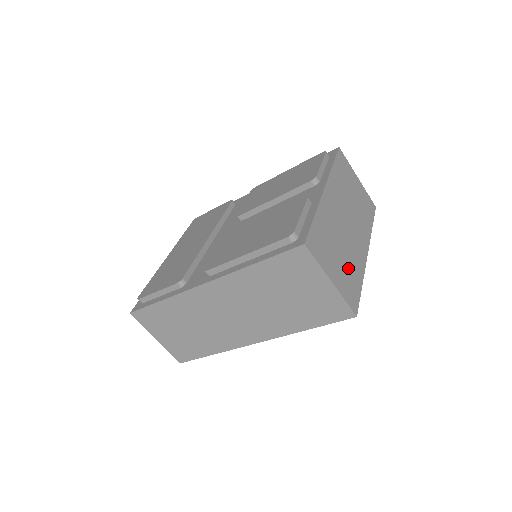
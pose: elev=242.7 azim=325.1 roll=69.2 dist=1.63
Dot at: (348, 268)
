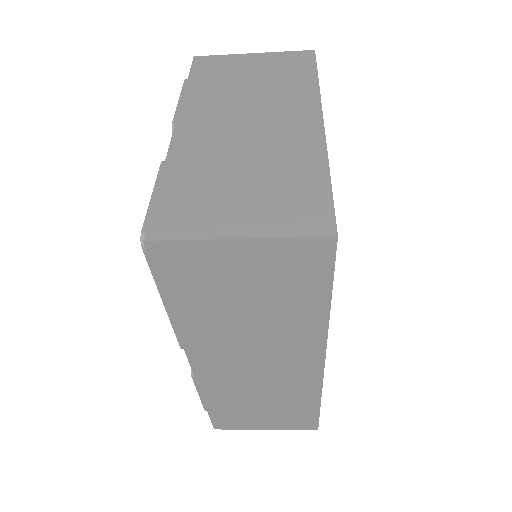
Dot at: (278, 182)
